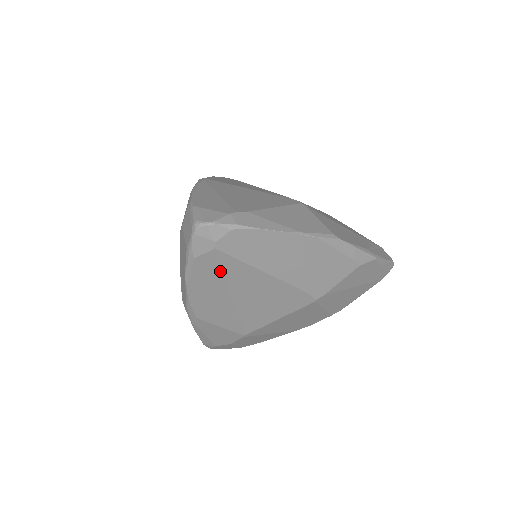
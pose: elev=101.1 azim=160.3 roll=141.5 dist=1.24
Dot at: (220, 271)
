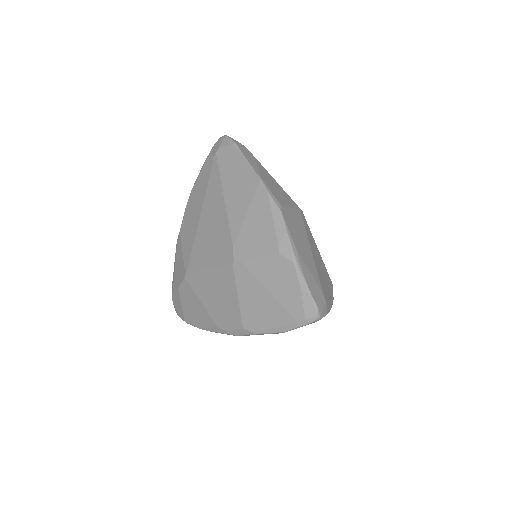
Dot at: (208, 180)
